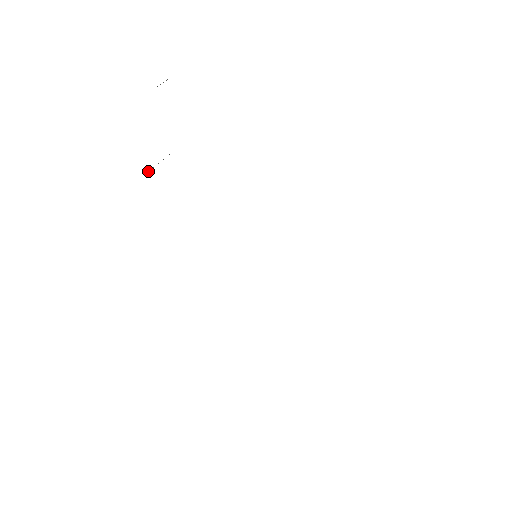
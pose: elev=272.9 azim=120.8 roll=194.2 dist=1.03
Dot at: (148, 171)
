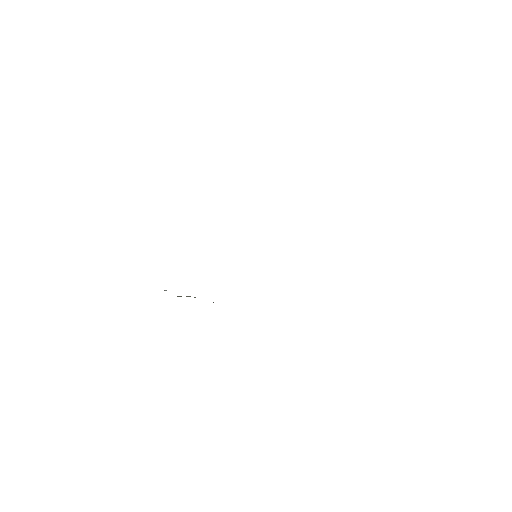
Dot at: occluded
